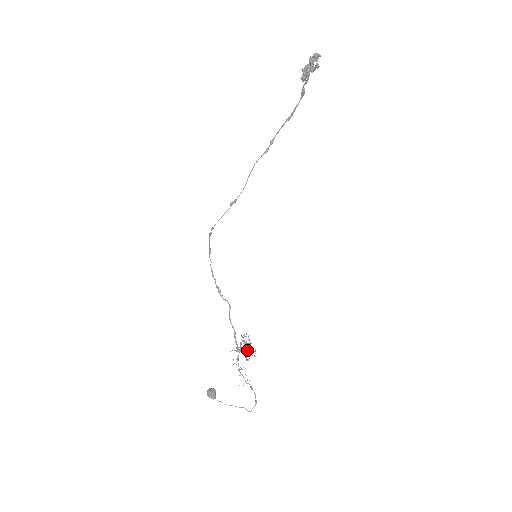
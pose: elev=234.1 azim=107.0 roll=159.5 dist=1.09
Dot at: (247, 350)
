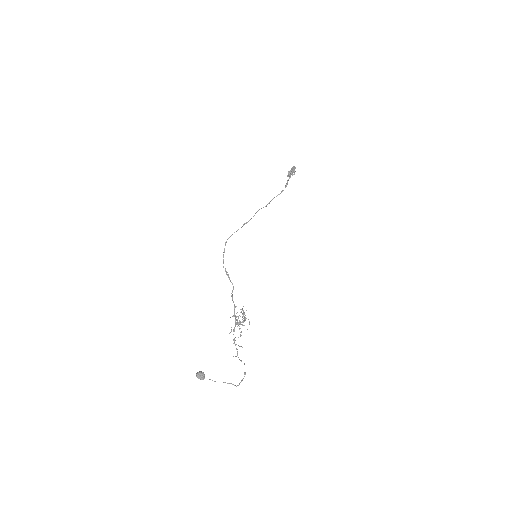
Dot at: (244, 317)
